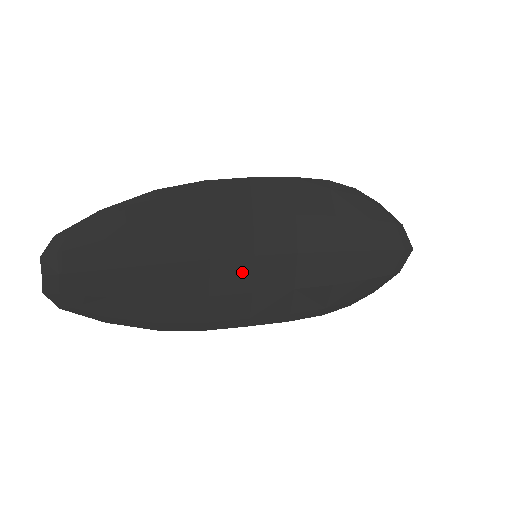
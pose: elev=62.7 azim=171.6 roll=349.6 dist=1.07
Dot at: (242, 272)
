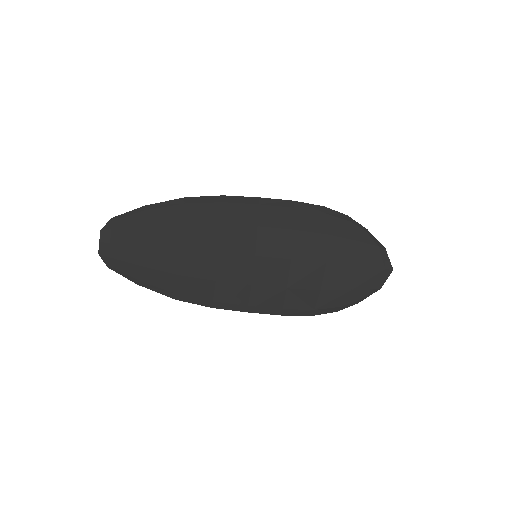
Dot at: (244, 267)
